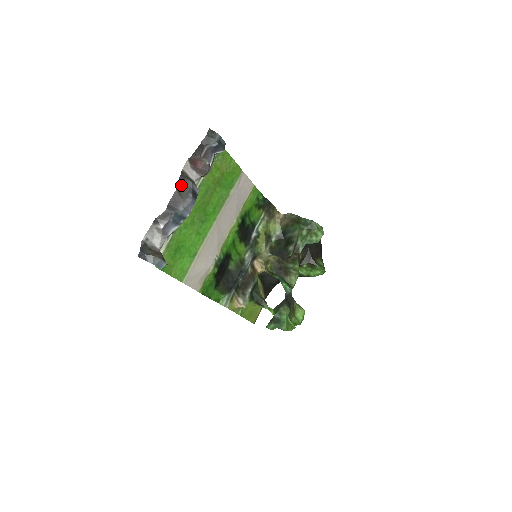
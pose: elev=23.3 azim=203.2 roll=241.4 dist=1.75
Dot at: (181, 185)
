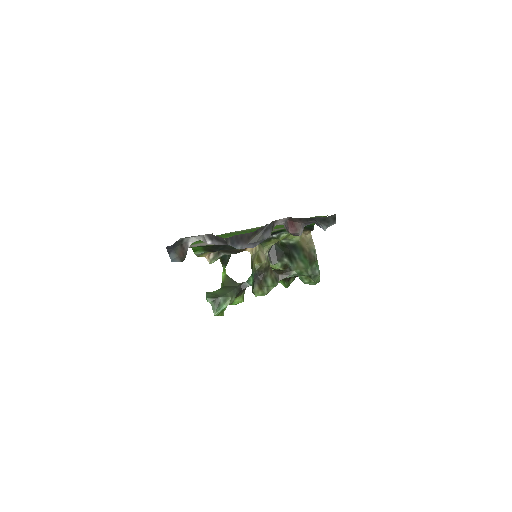
Dot at: (260, 231)
